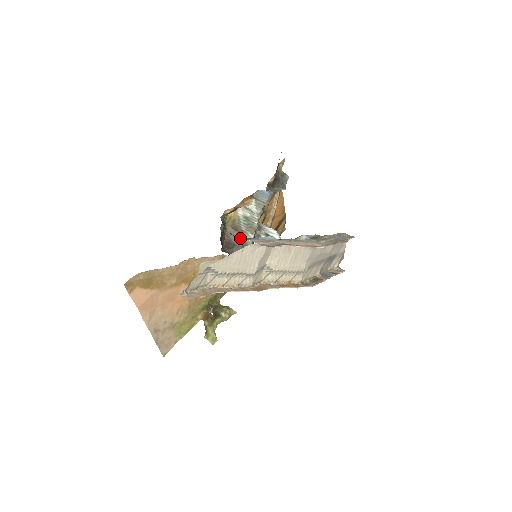
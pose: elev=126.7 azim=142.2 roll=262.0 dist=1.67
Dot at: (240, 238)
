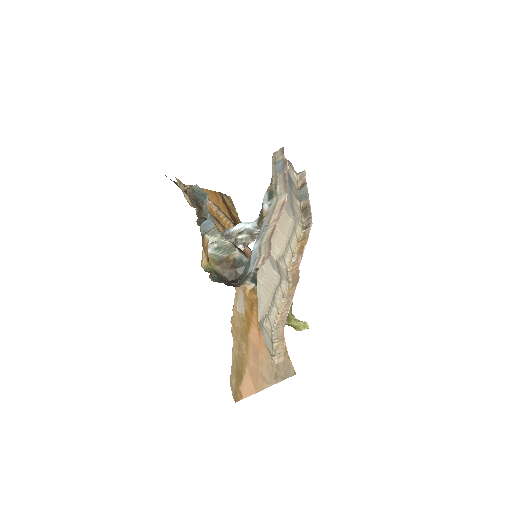
Dot at: (232, 262)
